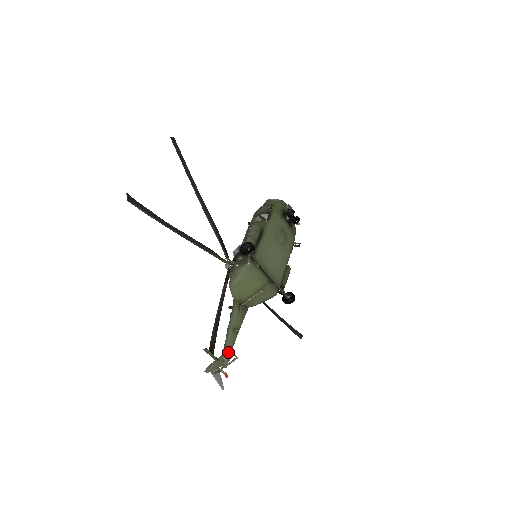
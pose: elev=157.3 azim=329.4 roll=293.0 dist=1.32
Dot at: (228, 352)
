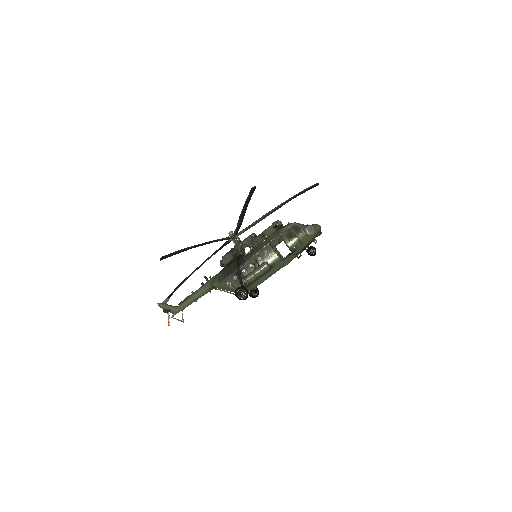
Dot at: occluded
